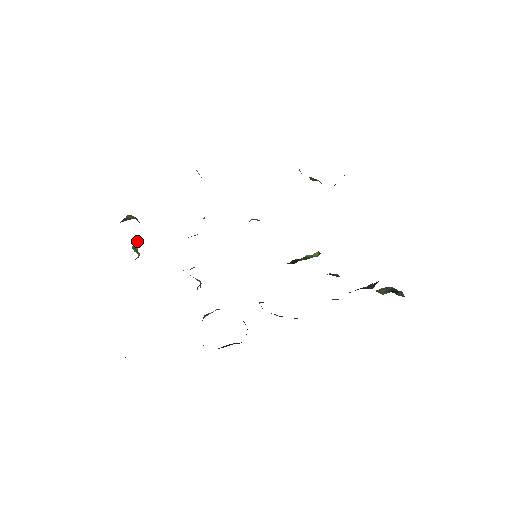
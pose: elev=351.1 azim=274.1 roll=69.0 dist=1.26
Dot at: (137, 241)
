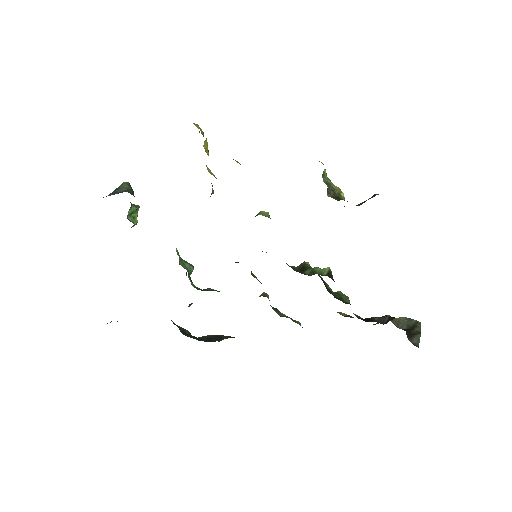
Dot at: (135, 208)
